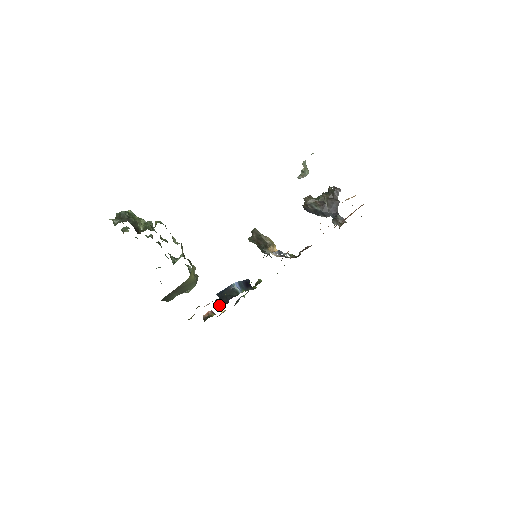
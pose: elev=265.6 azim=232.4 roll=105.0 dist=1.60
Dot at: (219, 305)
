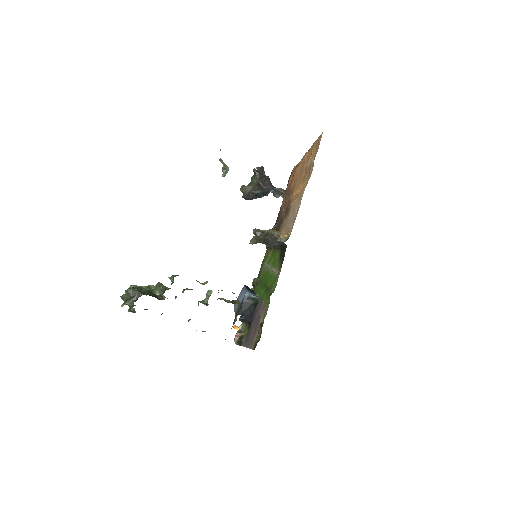
Dot at: (247, 320)
